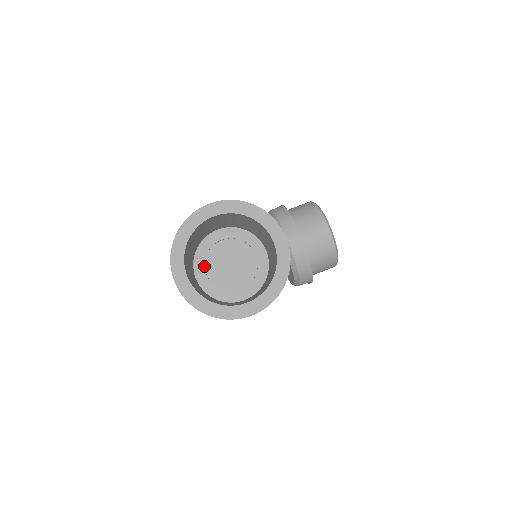
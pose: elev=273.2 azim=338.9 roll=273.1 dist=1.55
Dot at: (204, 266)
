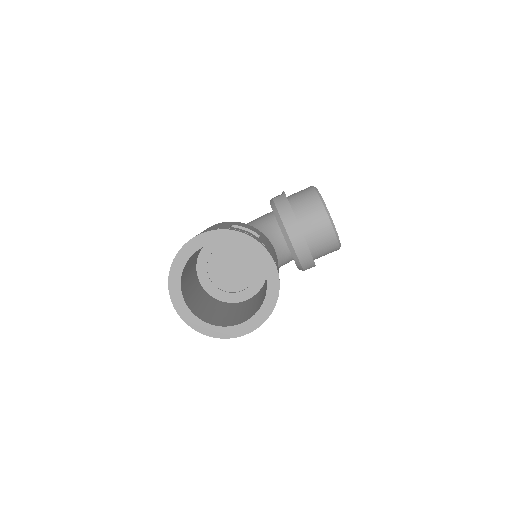
Dot at: (206, 271)
